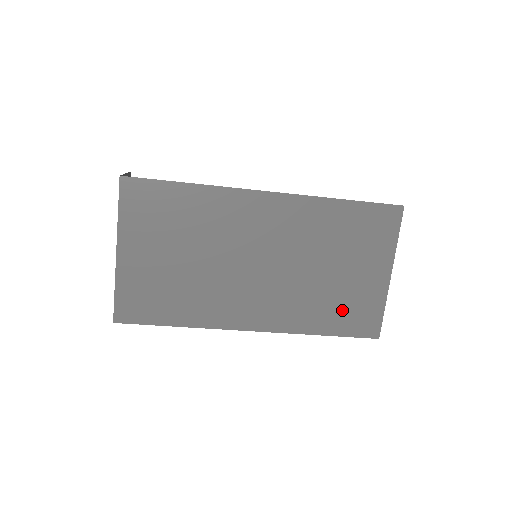
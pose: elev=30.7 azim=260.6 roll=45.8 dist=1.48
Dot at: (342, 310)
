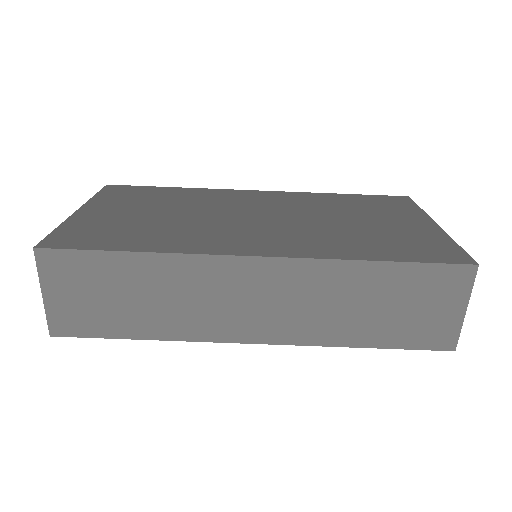
Dot at: (392, 243)
